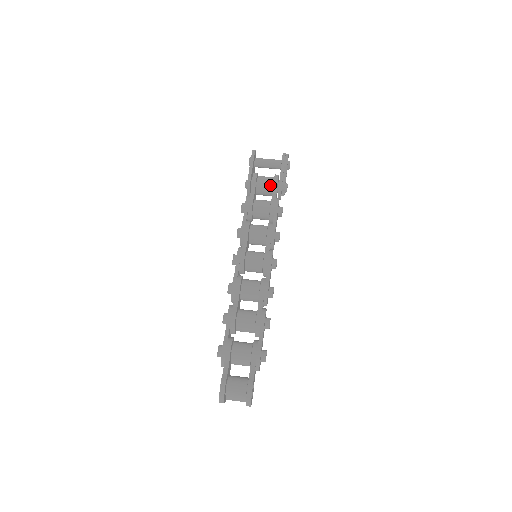
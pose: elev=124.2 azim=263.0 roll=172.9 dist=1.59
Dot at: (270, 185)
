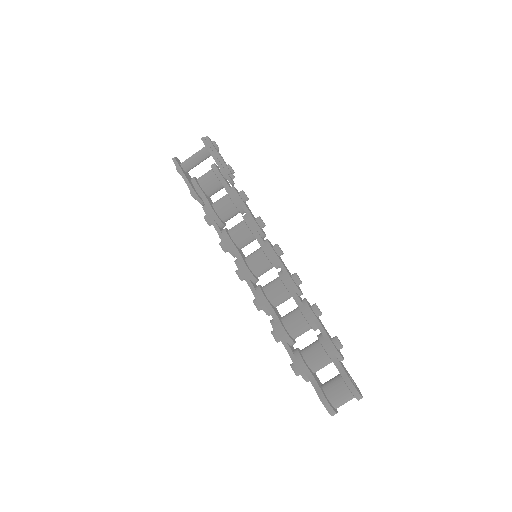
Dot at: (215, 180)
